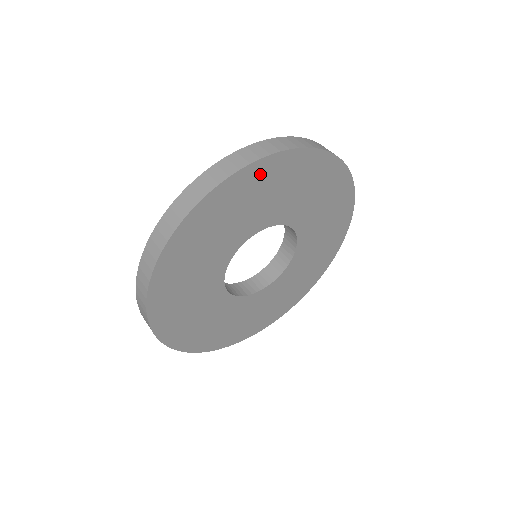
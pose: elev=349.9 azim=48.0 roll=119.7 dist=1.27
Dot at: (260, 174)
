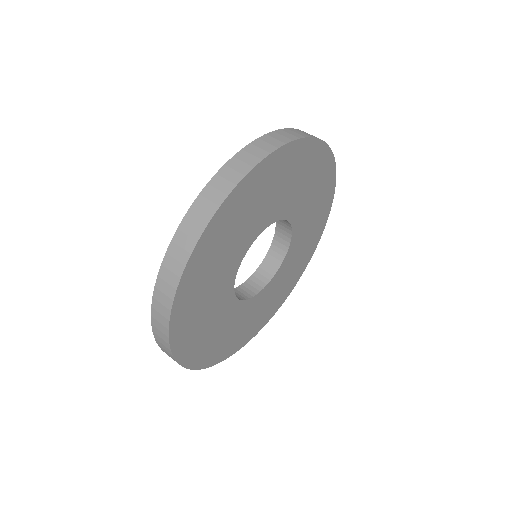
Dot at: (324, 165)
